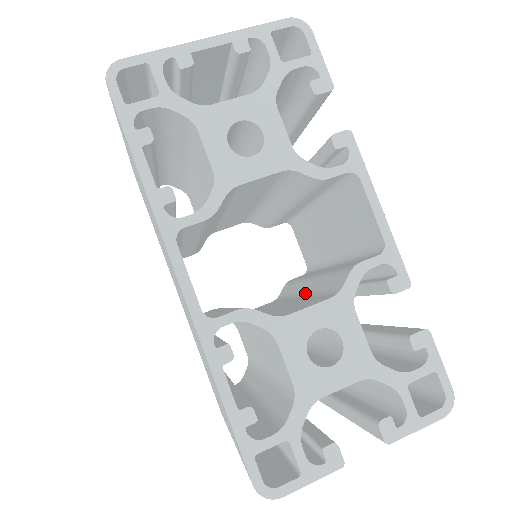
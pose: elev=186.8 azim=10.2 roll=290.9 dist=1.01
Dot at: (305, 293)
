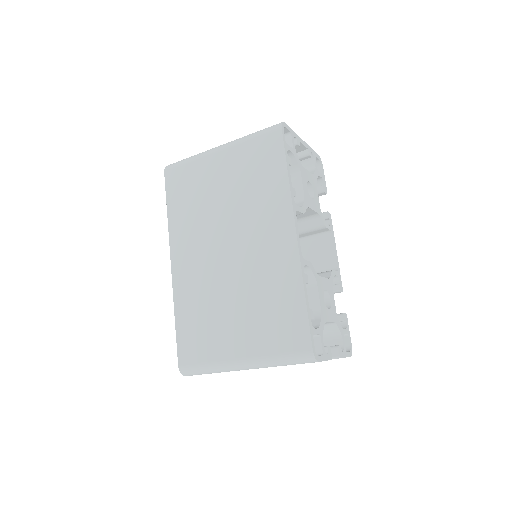
Dot at: occluded
